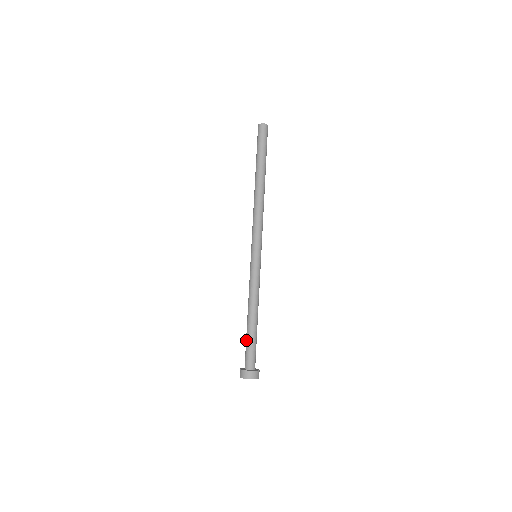
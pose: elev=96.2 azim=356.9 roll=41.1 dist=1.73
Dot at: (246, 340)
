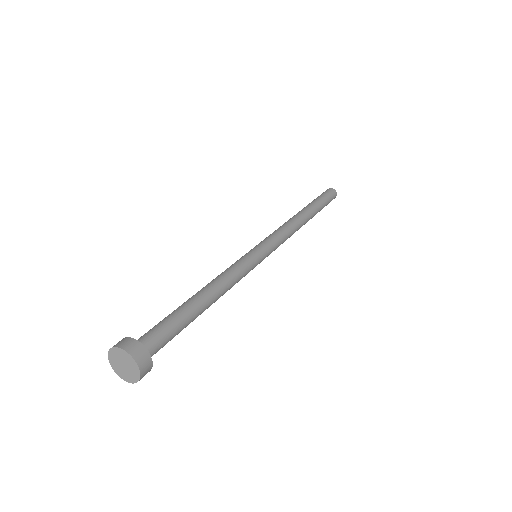
Dot at: occluded
